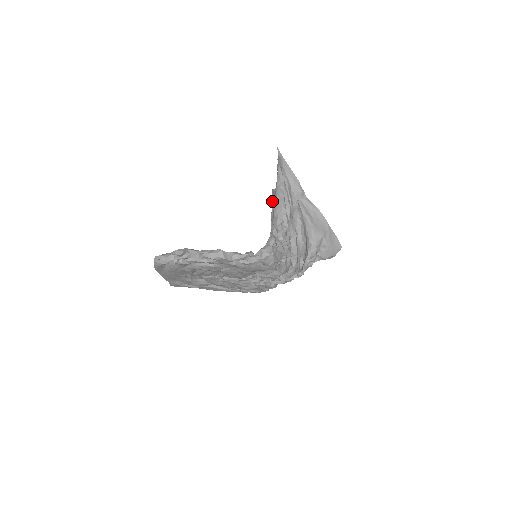
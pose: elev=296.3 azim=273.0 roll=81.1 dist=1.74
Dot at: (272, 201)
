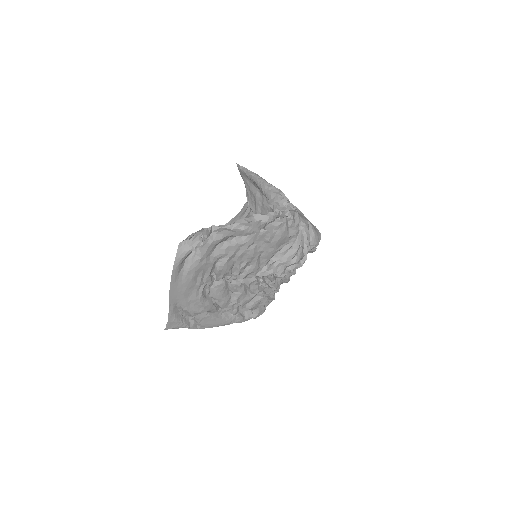
Dot at: occluded
